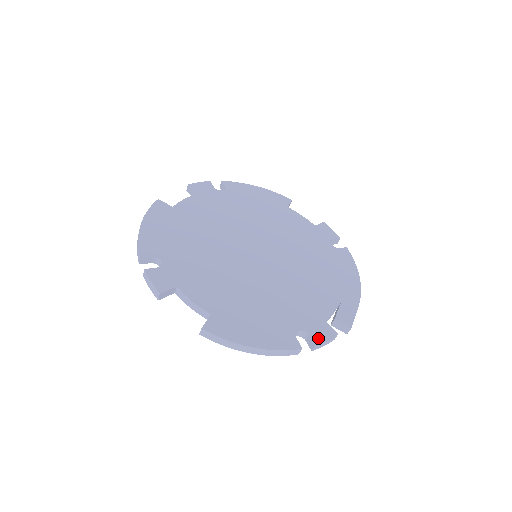
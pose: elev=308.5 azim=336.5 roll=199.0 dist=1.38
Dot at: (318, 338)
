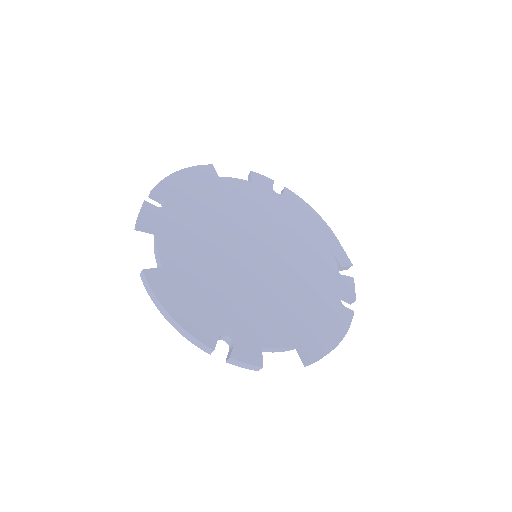
Dot at: (351, 293)
